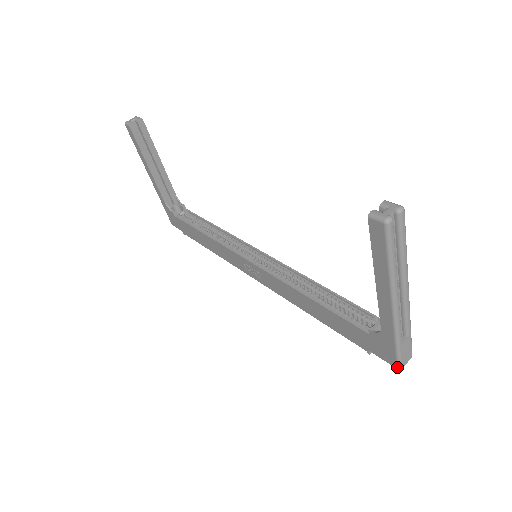
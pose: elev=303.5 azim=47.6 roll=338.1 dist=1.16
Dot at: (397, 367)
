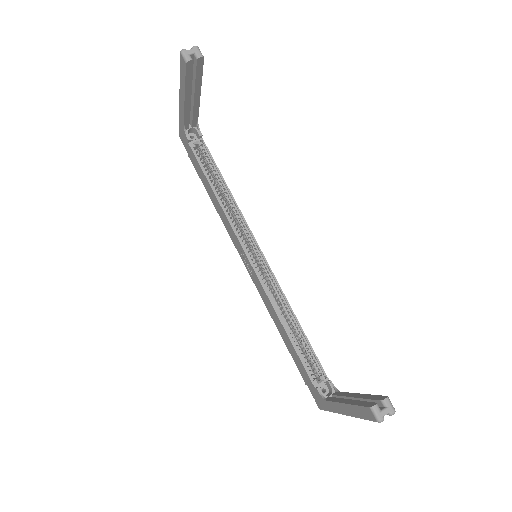
Dot at: (320, 409)
